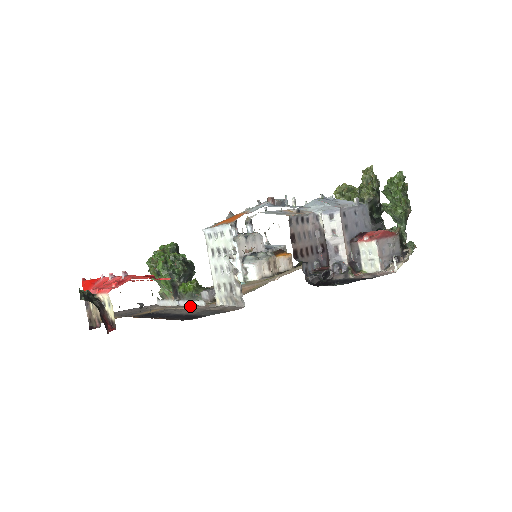
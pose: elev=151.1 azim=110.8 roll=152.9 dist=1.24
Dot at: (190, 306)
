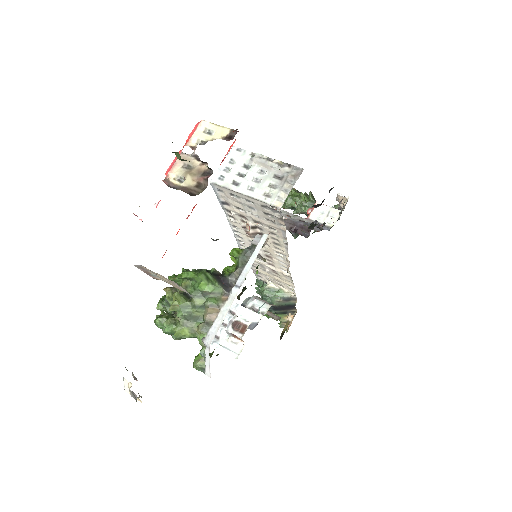
Dot at: (256, 250)
